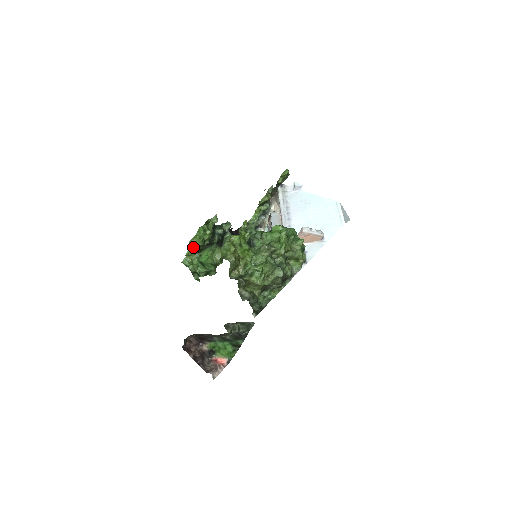
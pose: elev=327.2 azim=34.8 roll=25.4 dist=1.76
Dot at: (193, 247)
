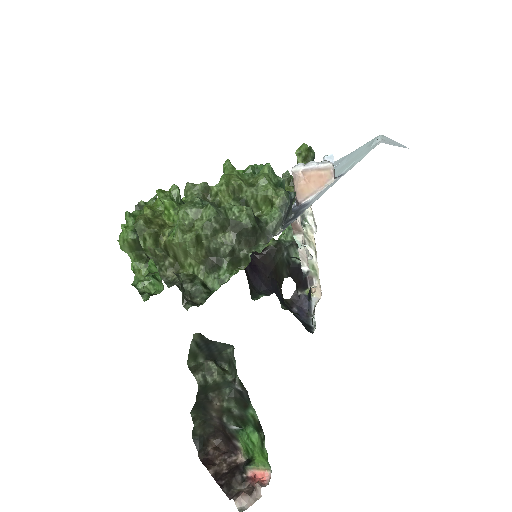
Dot at: (132, 251)
